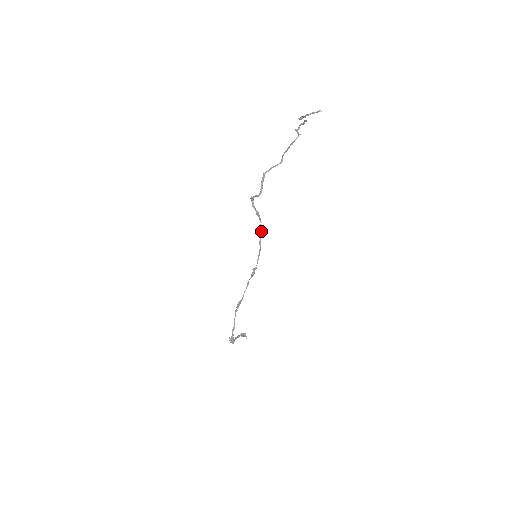
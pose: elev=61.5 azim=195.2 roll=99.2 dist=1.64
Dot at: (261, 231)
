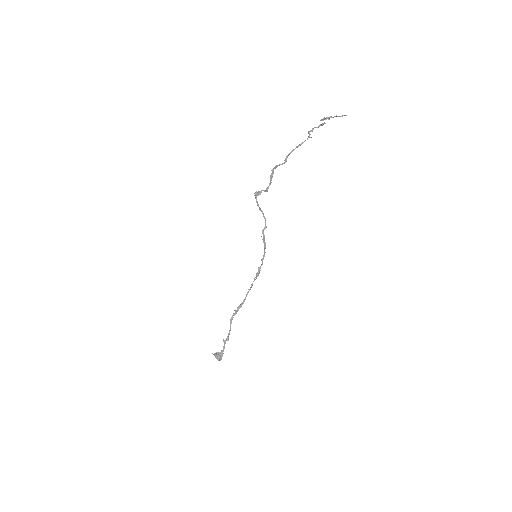
Dot at: occluded
